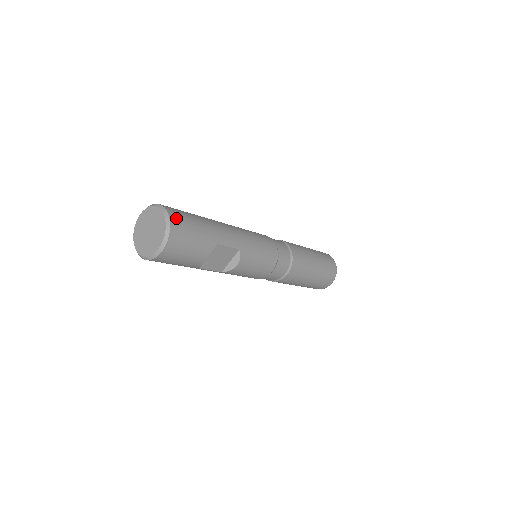
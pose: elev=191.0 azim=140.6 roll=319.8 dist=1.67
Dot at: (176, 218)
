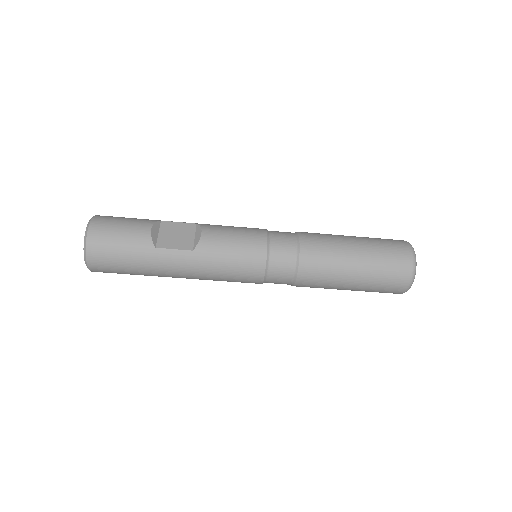
Dot at: occluded
